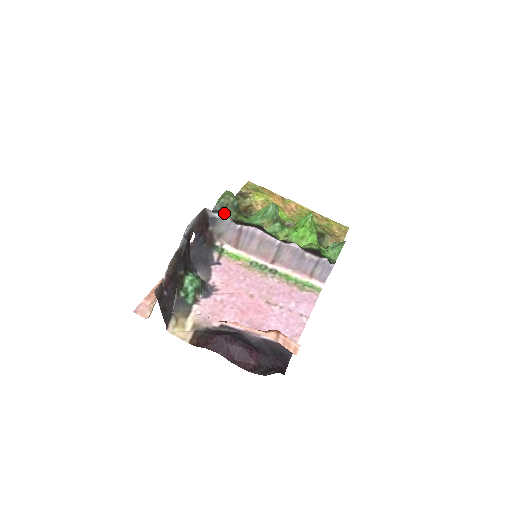
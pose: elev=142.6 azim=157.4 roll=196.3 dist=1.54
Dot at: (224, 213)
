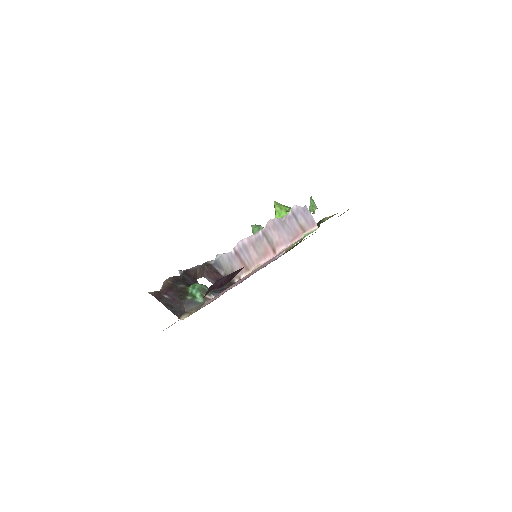
Dot at: occluded
